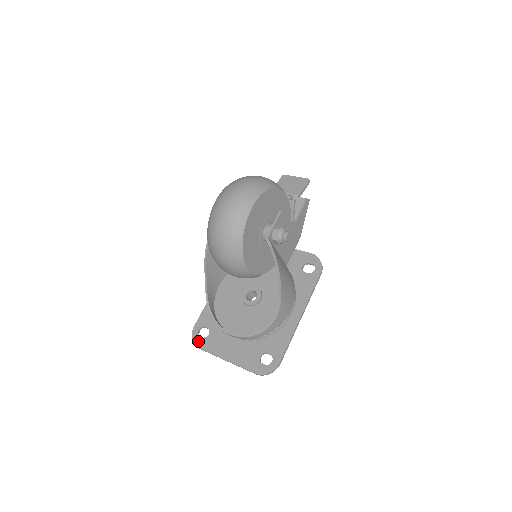
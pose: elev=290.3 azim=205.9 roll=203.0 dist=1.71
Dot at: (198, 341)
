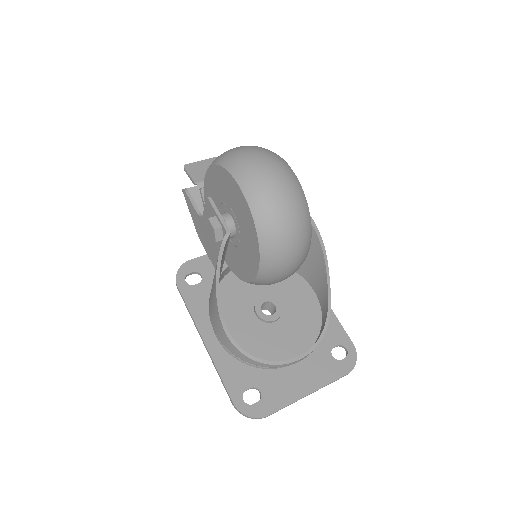
Dot at: (258, 411)
